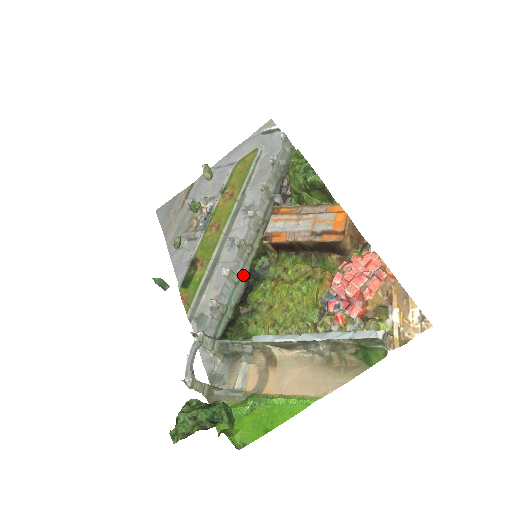
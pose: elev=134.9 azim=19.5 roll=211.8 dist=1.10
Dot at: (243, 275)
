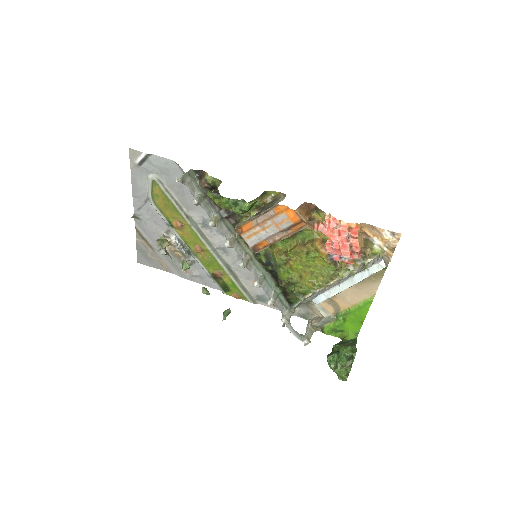
Dot at: (261, 269)
